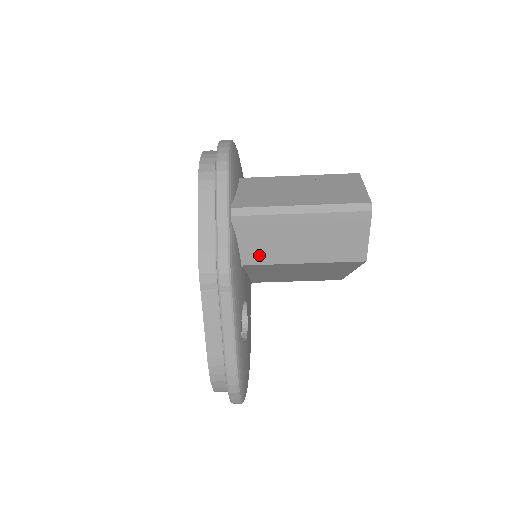
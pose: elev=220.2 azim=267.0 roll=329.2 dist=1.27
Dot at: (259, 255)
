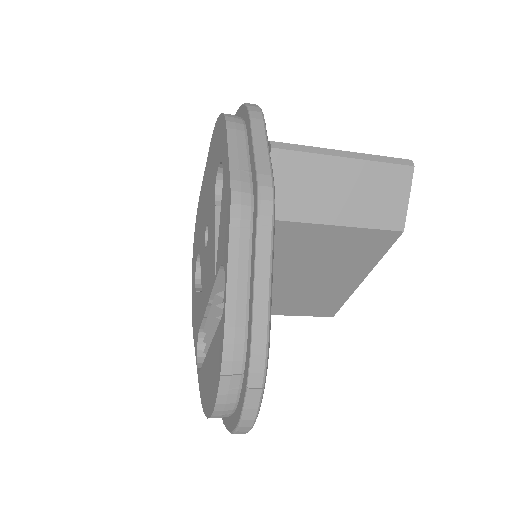
Dot at: (293, 207)
